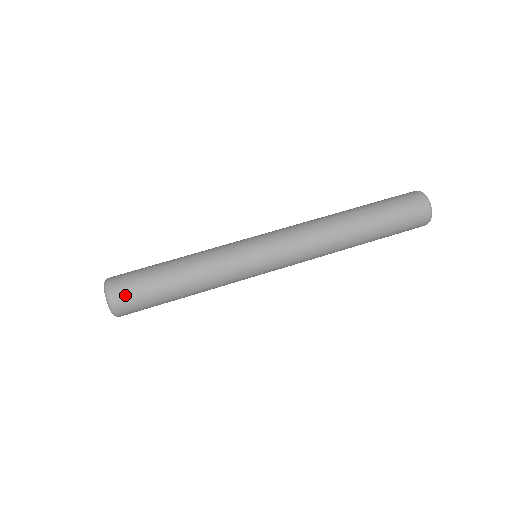
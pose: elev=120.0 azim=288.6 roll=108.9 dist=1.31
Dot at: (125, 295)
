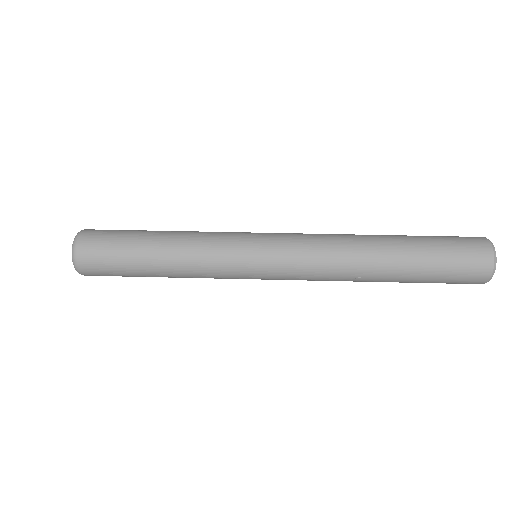
Dot at: (92, 263)
